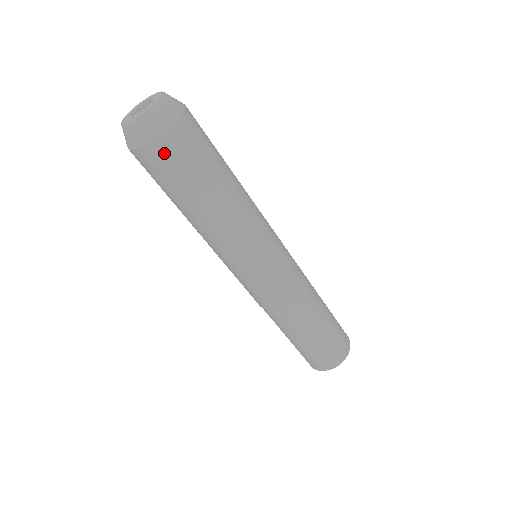
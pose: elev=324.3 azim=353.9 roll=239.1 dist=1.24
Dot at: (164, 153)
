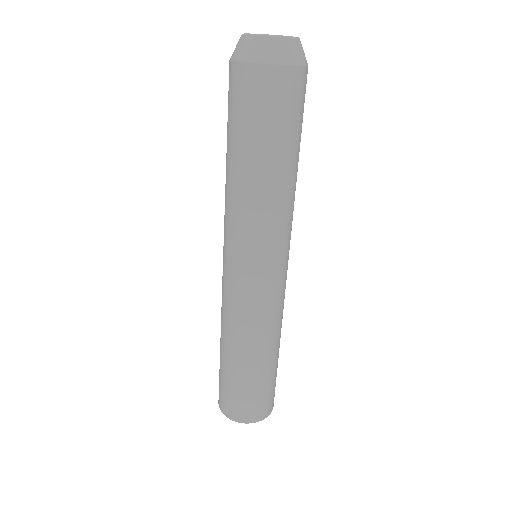
Dot at: (238, 82)
